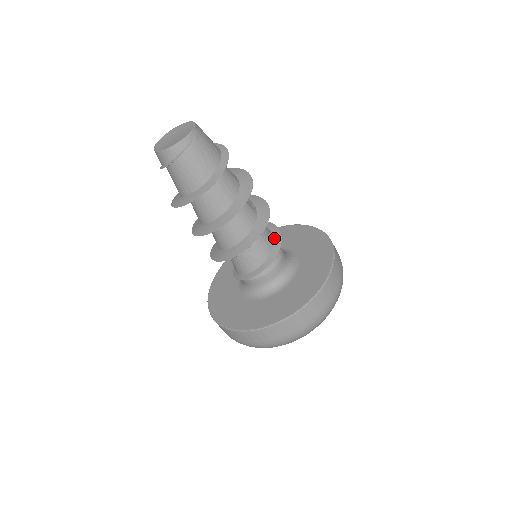
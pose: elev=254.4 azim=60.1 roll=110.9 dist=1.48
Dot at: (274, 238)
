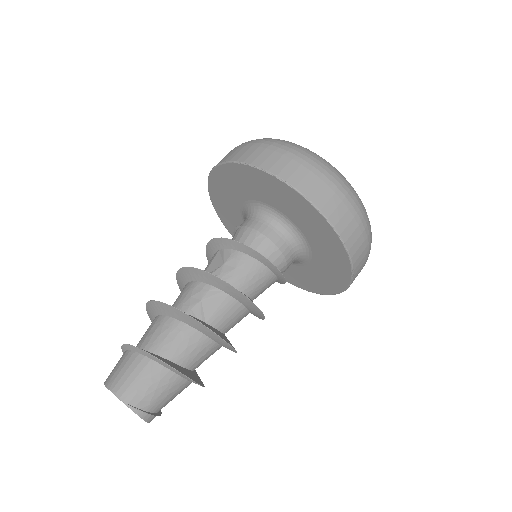
Dot at: (257, 259)
